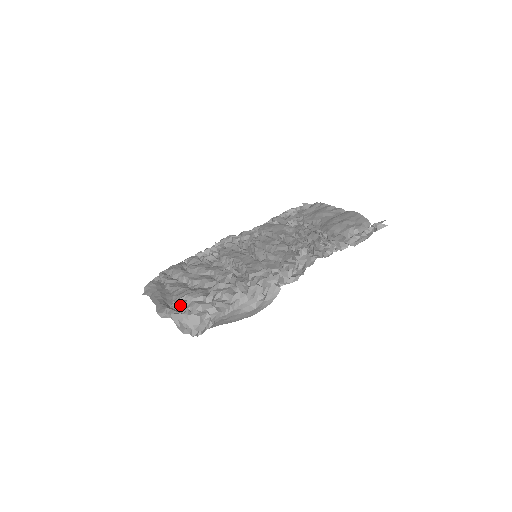
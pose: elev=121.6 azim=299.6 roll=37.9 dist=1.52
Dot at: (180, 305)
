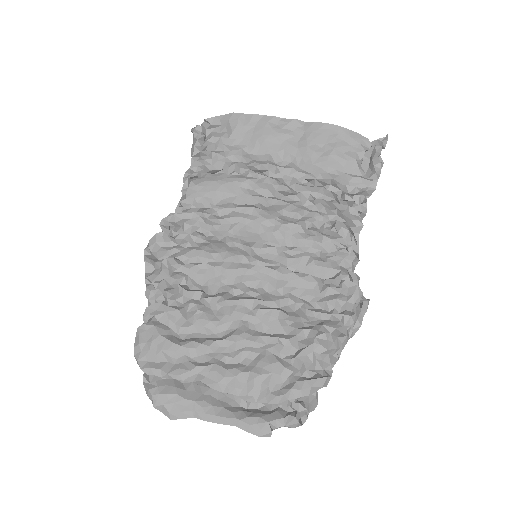
Dot at: (266, 401)
